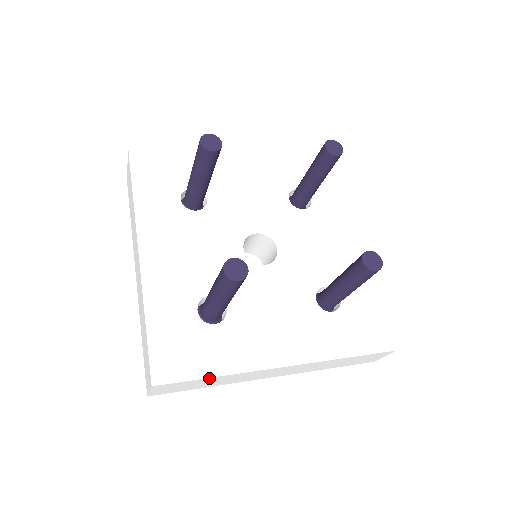
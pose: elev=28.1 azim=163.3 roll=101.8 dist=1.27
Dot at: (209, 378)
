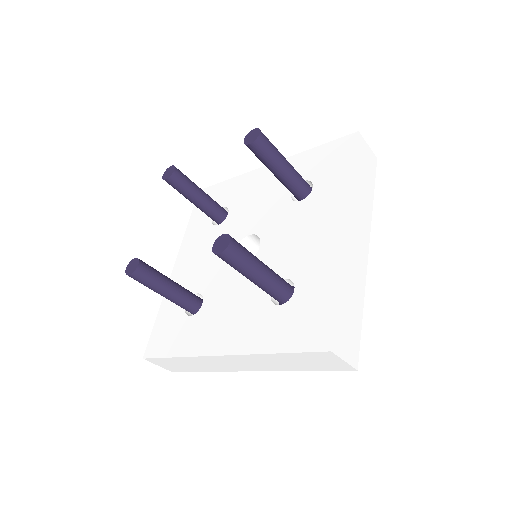
Dot at: (173, 358)
